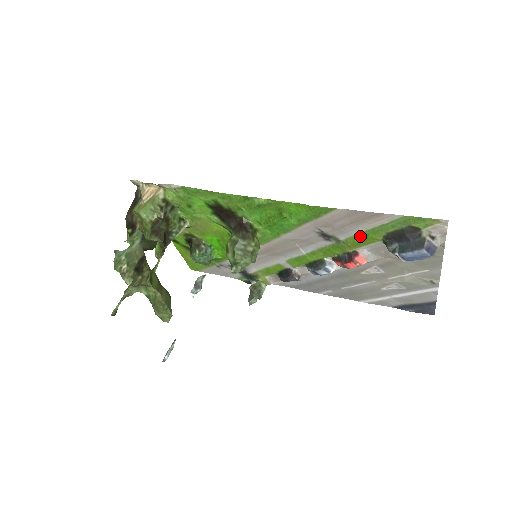
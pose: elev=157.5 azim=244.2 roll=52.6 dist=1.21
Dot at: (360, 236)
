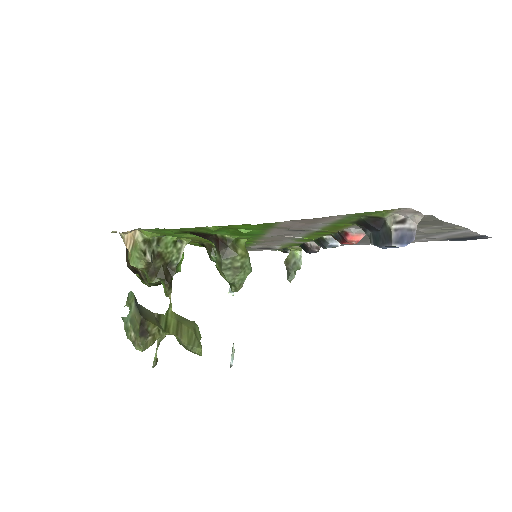
Dot at: (330, 226)
